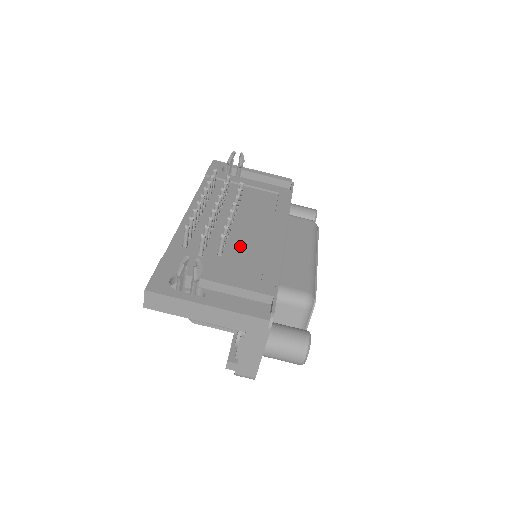
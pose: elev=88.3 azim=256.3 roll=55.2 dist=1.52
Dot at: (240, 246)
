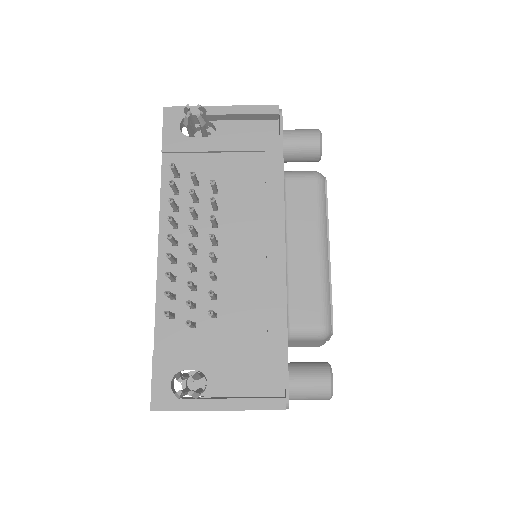
Dot at: (234, 290)
